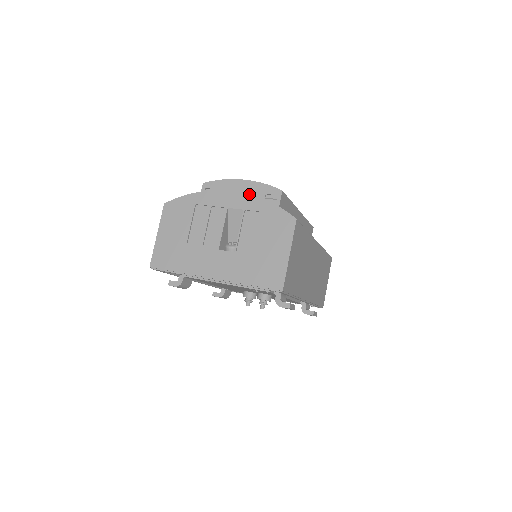
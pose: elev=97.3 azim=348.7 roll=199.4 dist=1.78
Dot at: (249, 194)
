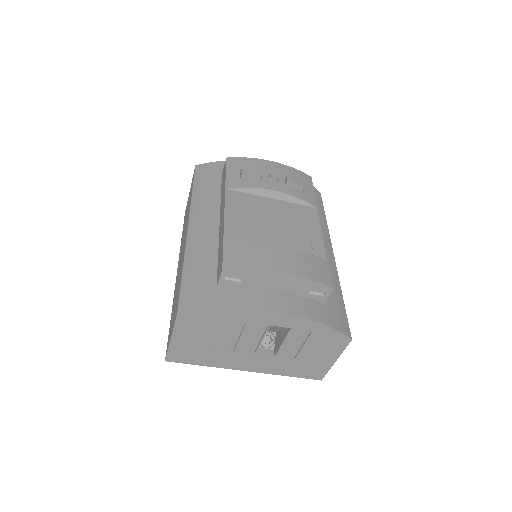
Dot at: (301, 317)
